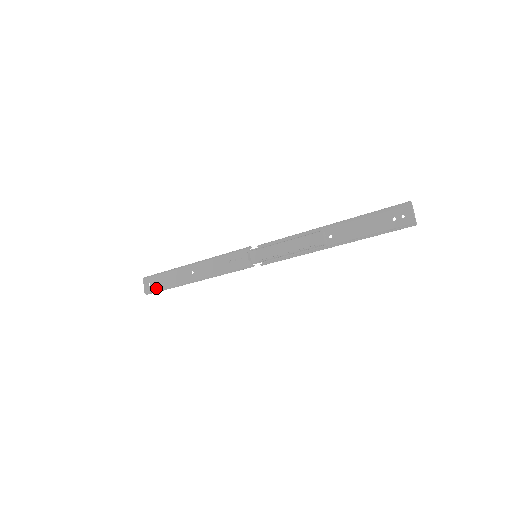
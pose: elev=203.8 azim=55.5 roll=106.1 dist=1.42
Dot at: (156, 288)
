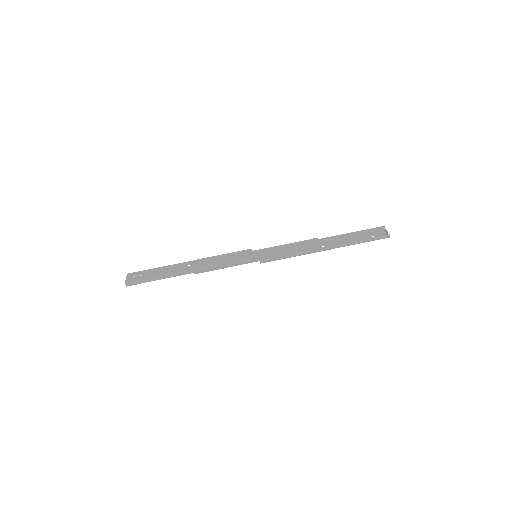
Dot at: (141, 278)
